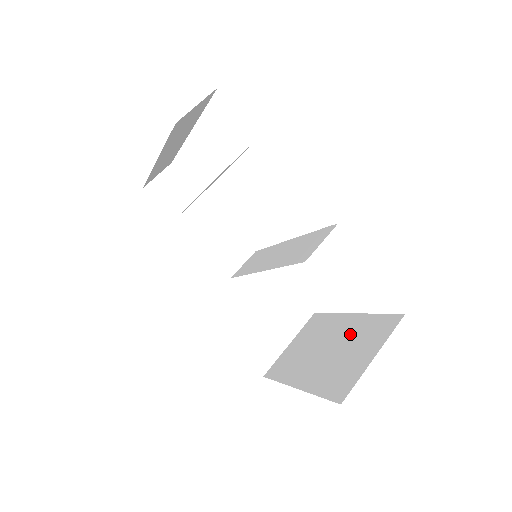
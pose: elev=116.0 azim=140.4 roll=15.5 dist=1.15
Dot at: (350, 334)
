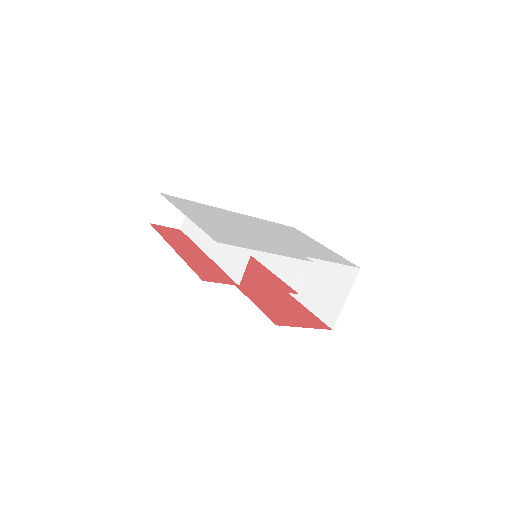
Dot at: (327, 269)
